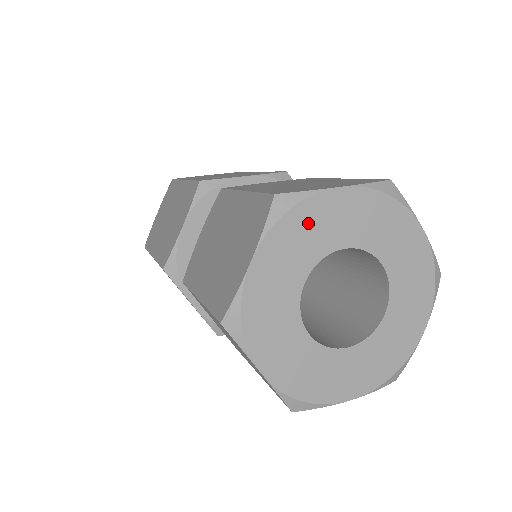
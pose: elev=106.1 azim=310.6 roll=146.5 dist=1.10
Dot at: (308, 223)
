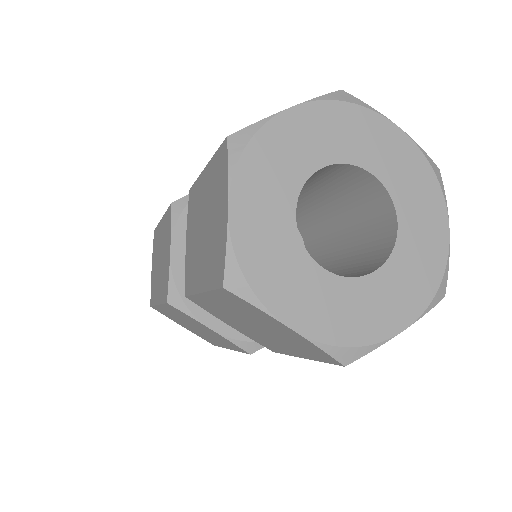
Dot at: (273, 152)
